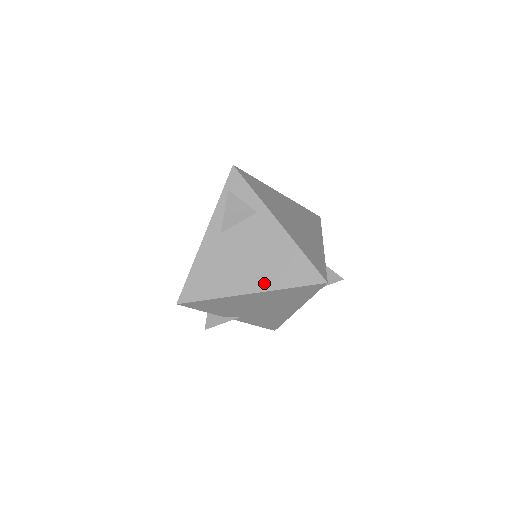
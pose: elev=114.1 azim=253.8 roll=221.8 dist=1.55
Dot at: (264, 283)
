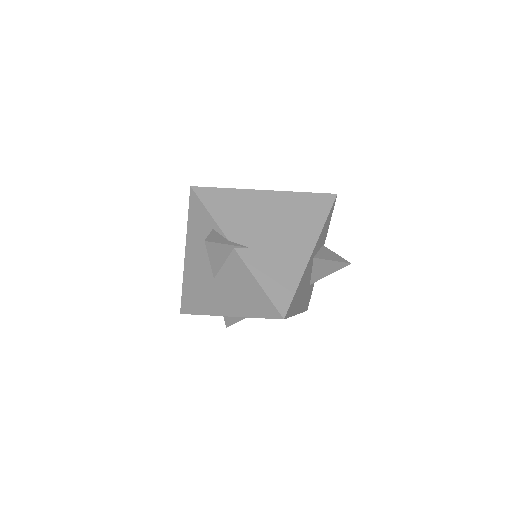
Dot at: occluded
